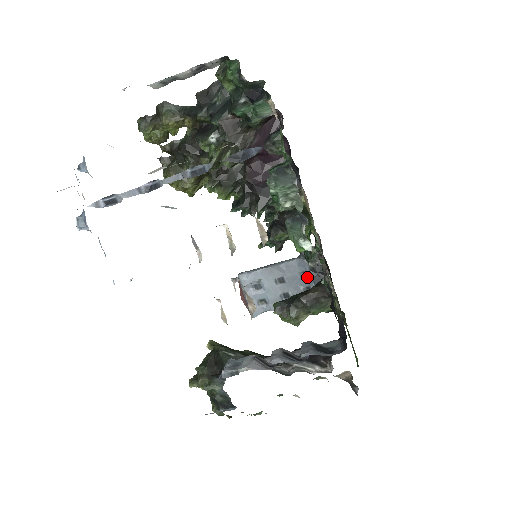
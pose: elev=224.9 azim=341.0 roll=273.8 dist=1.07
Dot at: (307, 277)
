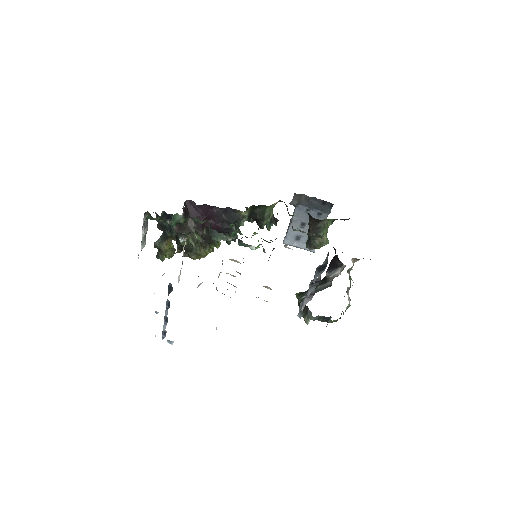
Dot at: (311, 210)
